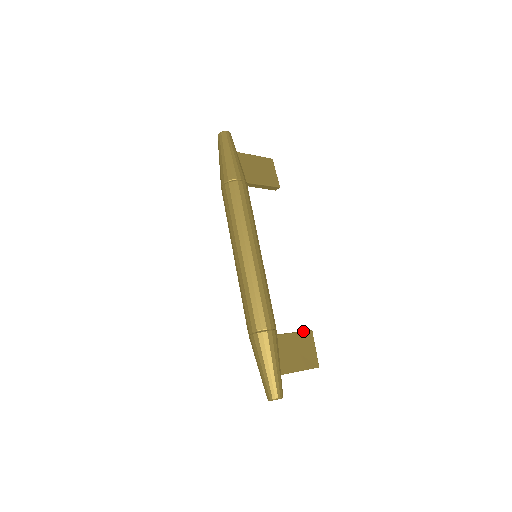
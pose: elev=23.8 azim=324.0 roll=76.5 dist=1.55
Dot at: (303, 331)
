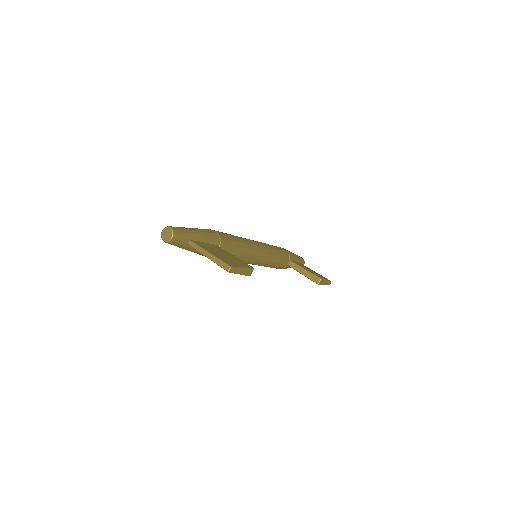
Dot at: (244, 262)
